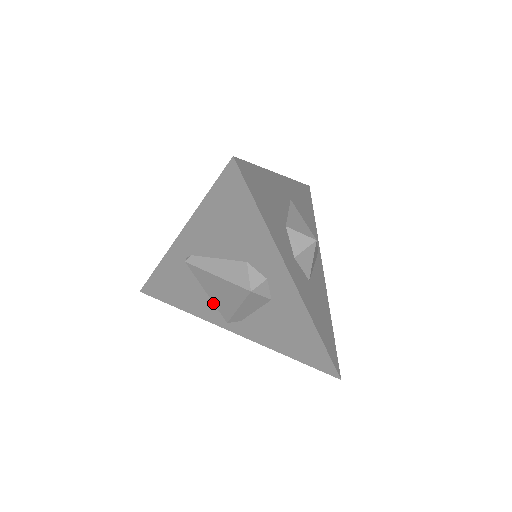
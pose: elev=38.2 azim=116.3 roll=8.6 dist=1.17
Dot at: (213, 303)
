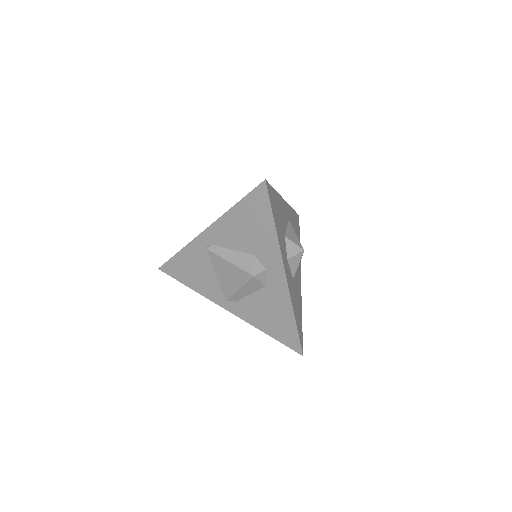
Dot at: (218, 285)
